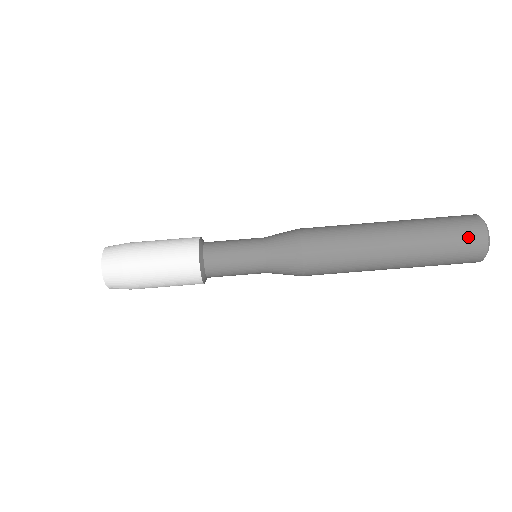
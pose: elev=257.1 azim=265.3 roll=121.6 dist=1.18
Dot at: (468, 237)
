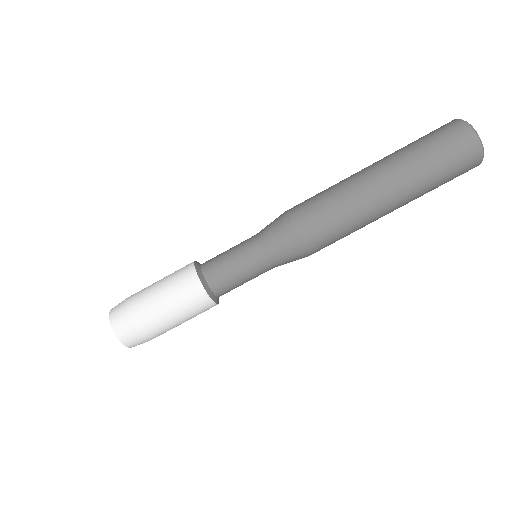
Dot at: (456, 144)
